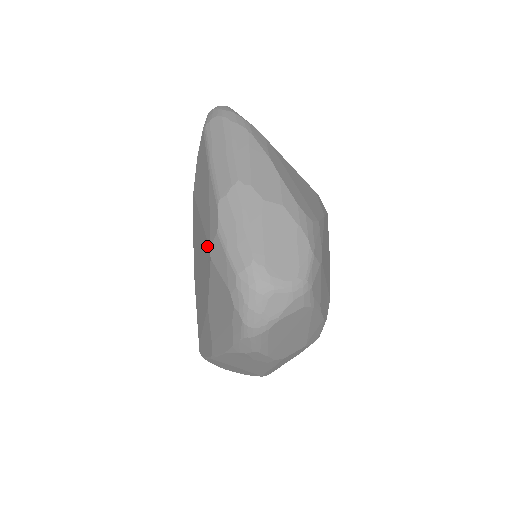
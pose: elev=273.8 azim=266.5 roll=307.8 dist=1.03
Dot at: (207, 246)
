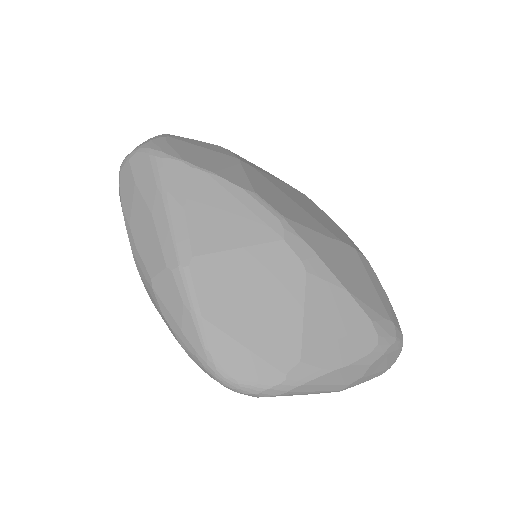
Dot at: occluded
